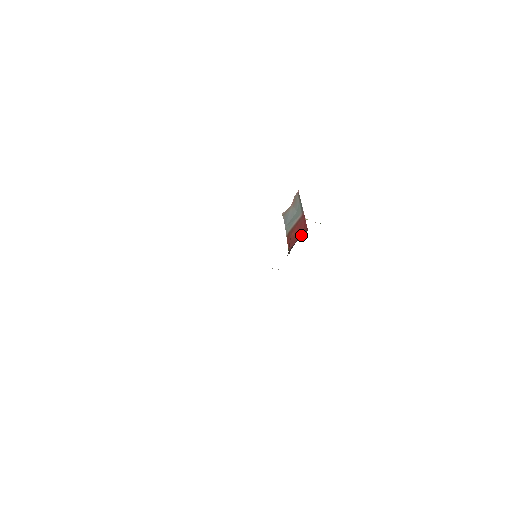
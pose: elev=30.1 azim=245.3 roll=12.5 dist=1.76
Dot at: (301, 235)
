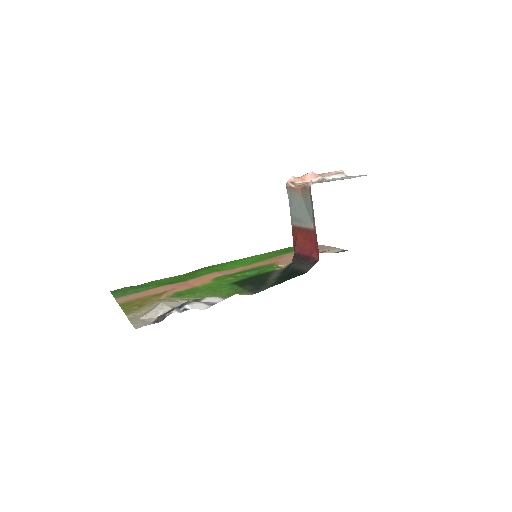
Dot at: (311, 260)
